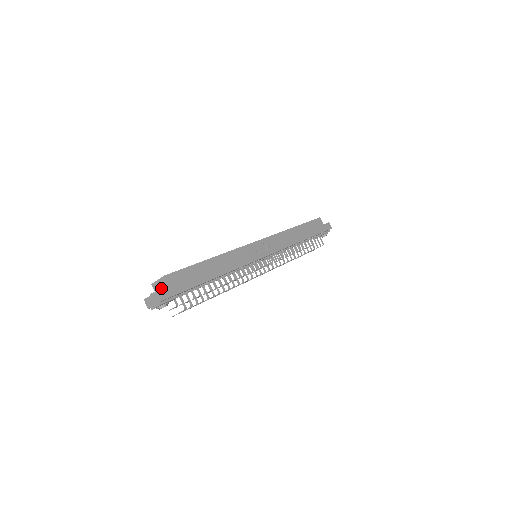
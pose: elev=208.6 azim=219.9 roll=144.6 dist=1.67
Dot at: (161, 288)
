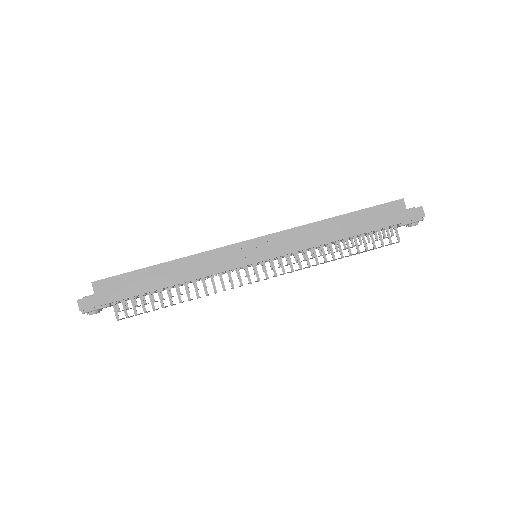
Dot at: occluded
